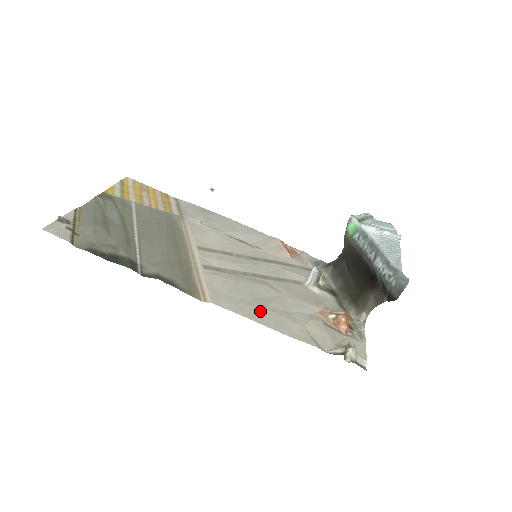
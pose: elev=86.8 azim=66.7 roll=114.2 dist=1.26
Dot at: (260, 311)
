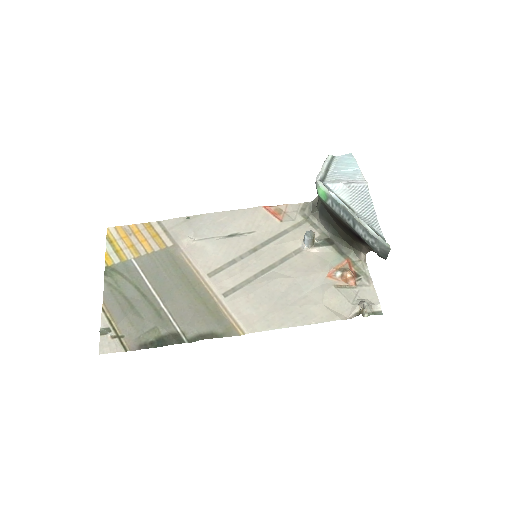
Dot at: (285, 313)
